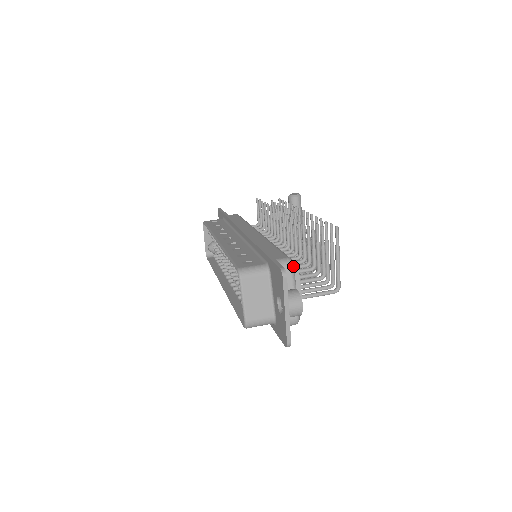
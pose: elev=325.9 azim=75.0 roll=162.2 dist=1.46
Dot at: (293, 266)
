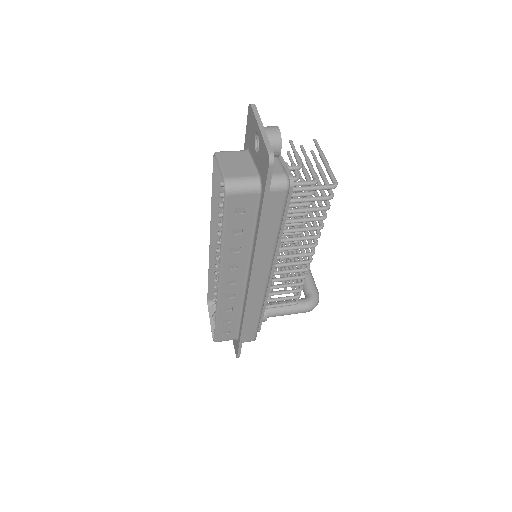
Dot at: occluded
